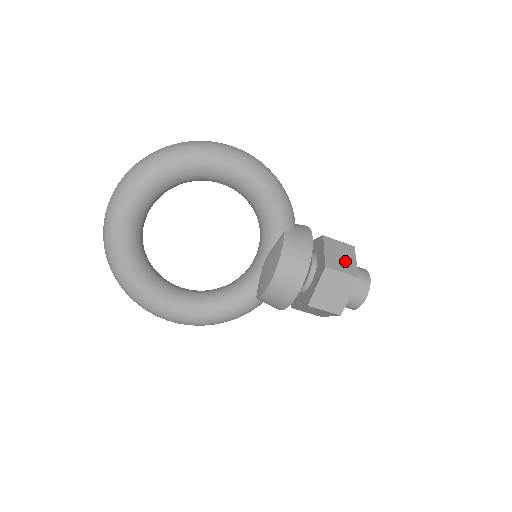
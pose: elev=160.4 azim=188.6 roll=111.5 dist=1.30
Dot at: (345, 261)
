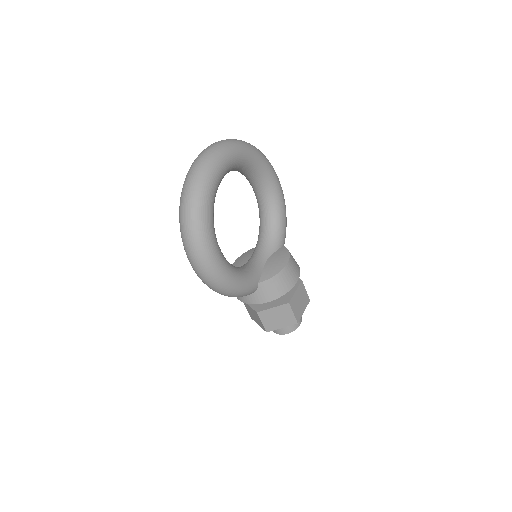
Dot at: occluded
